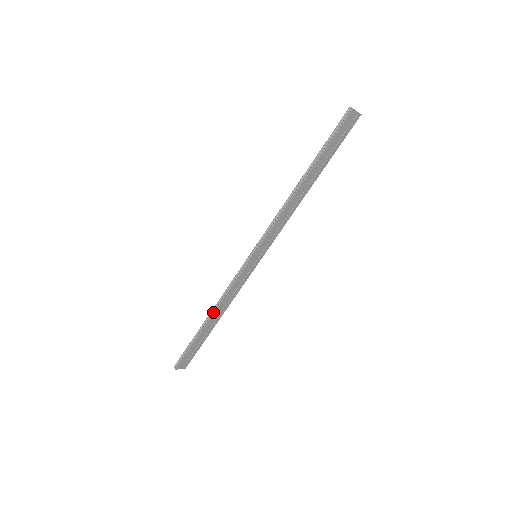
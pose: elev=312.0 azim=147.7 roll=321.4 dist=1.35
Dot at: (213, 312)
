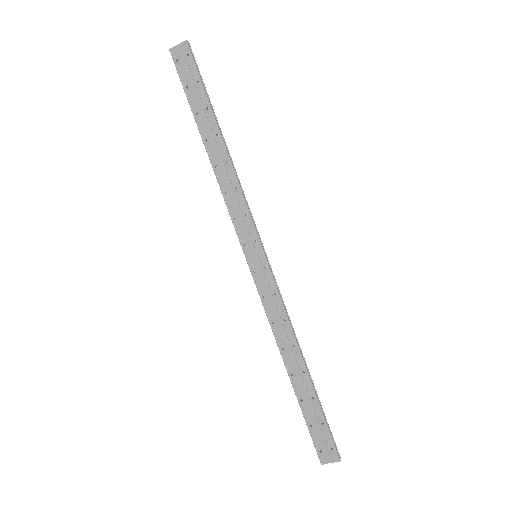
Dot at: (281, 355)
